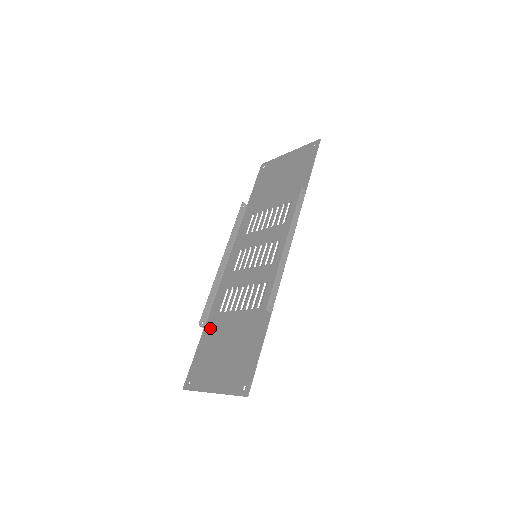
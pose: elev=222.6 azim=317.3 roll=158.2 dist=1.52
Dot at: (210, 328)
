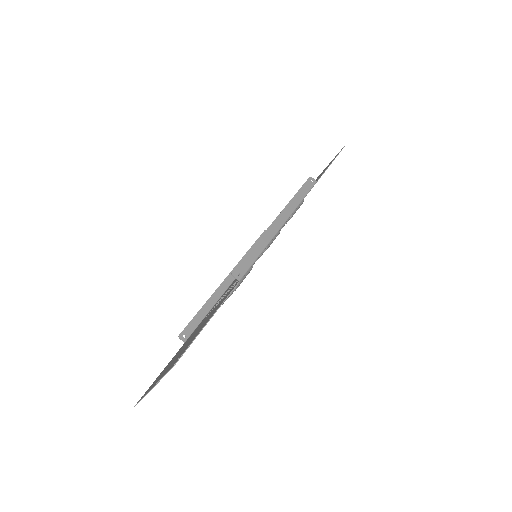
Dot at: occluded
